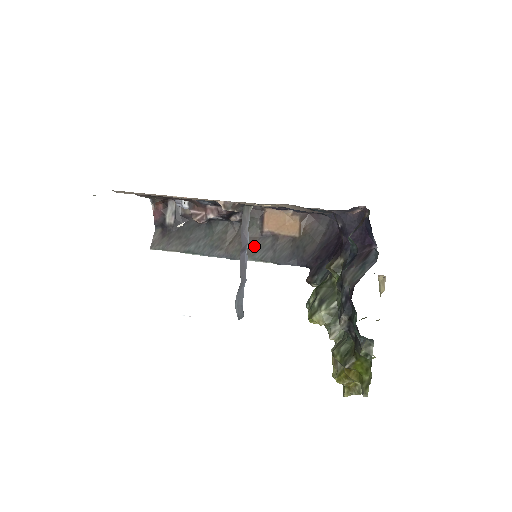
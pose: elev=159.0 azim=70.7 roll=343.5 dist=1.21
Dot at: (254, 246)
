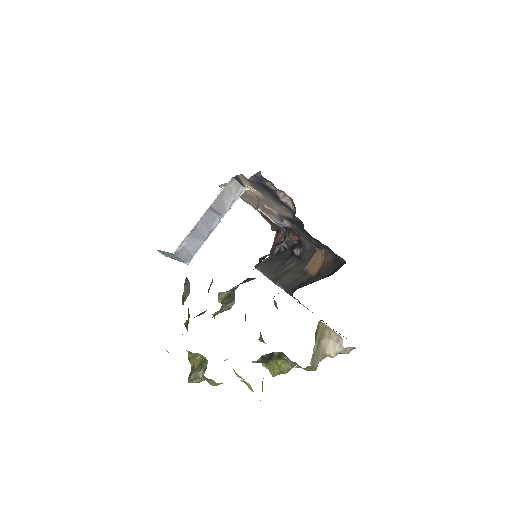
Dot at: (289, 276)
